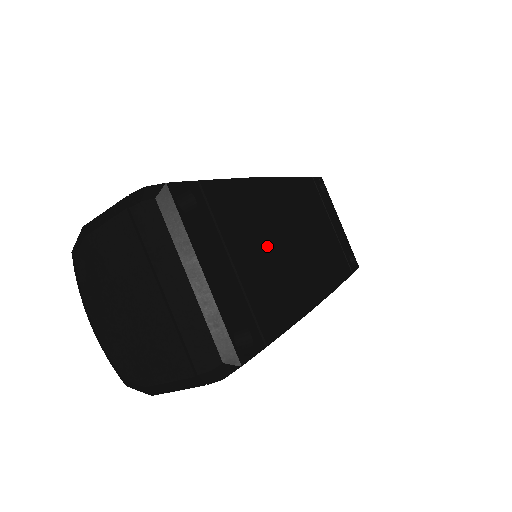
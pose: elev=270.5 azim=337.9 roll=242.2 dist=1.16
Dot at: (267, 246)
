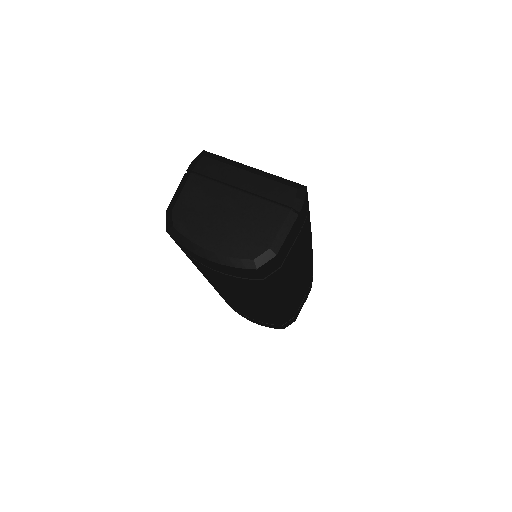
Dot at: occluded
